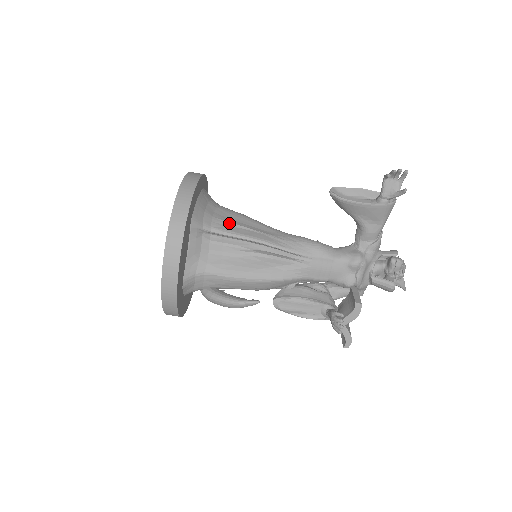
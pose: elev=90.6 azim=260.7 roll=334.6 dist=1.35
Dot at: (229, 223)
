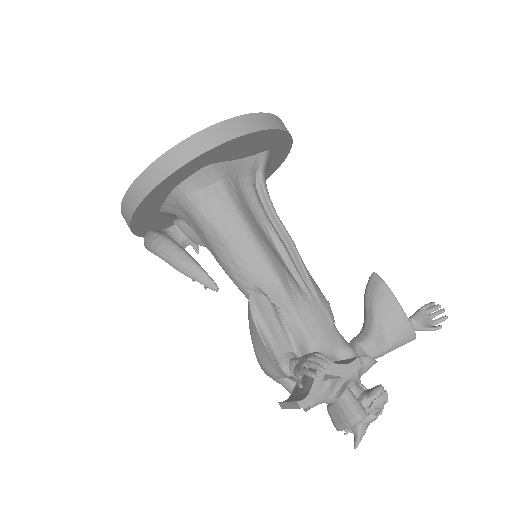
Dot at: occluded
